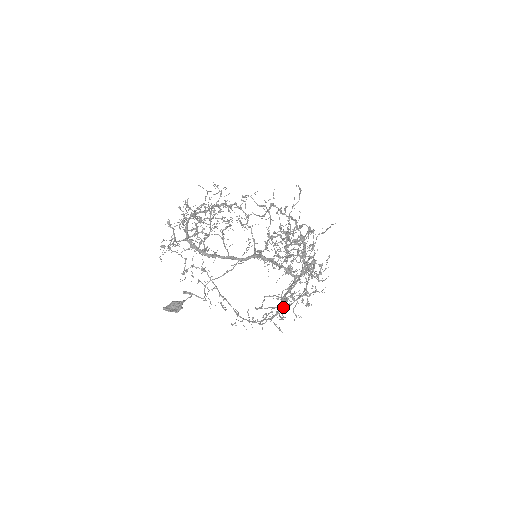
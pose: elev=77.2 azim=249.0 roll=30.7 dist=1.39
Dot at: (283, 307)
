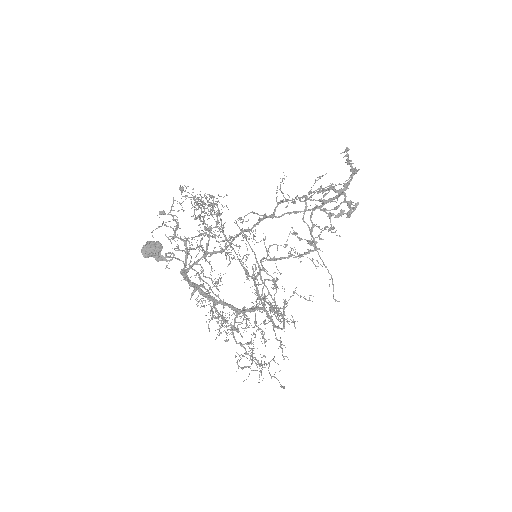
Dot at: occluded
